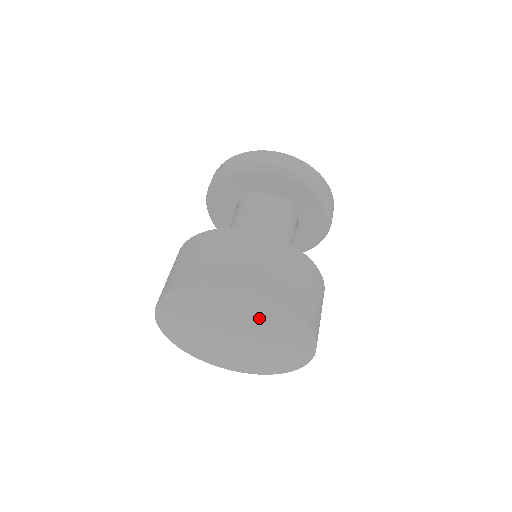
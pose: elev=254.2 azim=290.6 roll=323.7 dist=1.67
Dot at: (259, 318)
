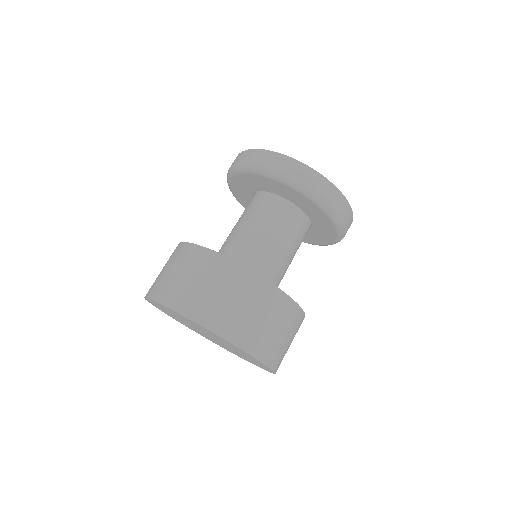
Dot at: (215, 336)
